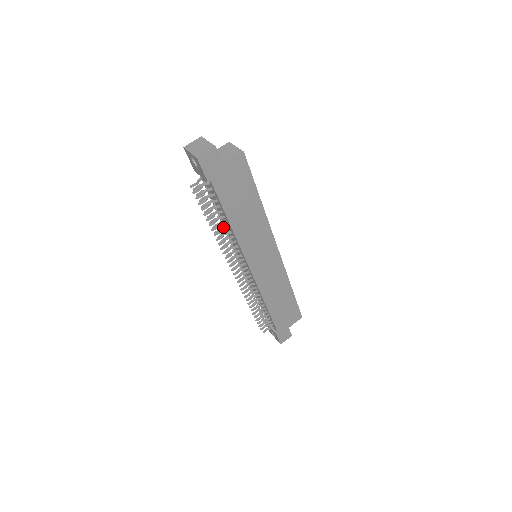
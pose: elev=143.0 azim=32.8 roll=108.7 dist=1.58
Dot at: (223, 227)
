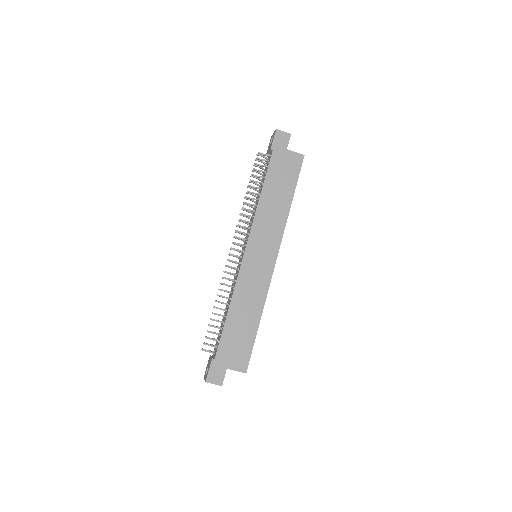
Dot at: (254, 198)
